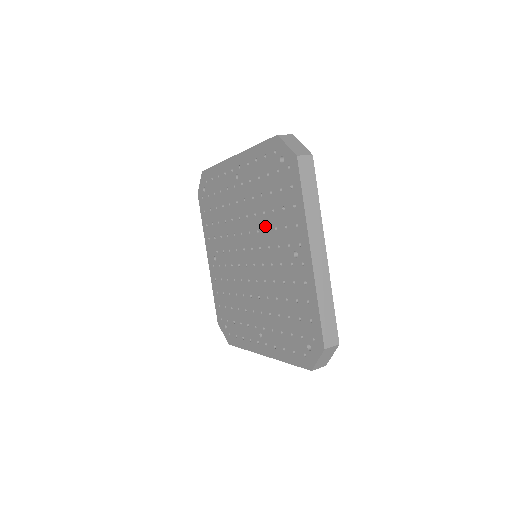
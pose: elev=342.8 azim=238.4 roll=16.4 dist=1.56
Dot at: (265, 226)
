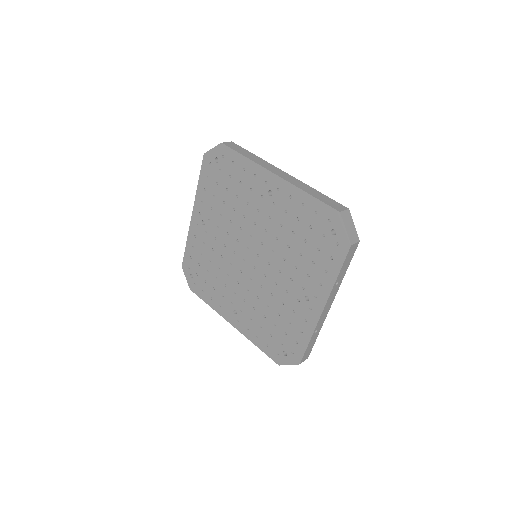
Dot at: (241, 216)
